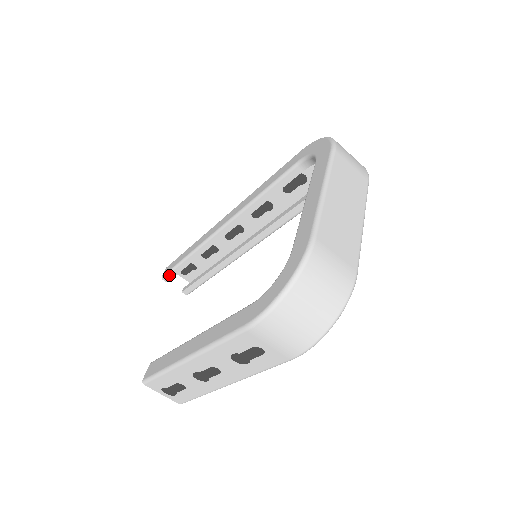
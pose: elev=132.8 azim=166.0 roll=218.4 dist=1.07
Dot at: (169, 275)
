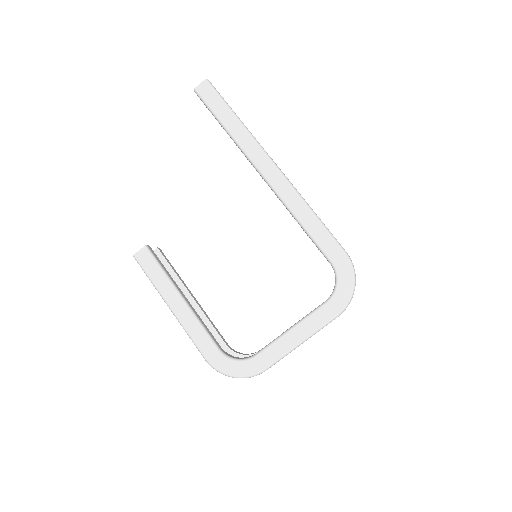
Dot at: (202, 100)
